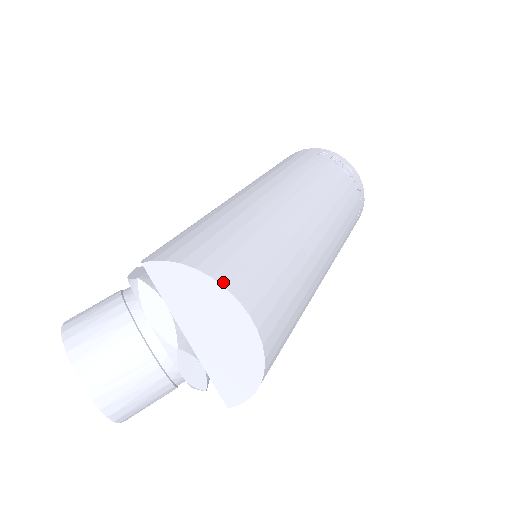
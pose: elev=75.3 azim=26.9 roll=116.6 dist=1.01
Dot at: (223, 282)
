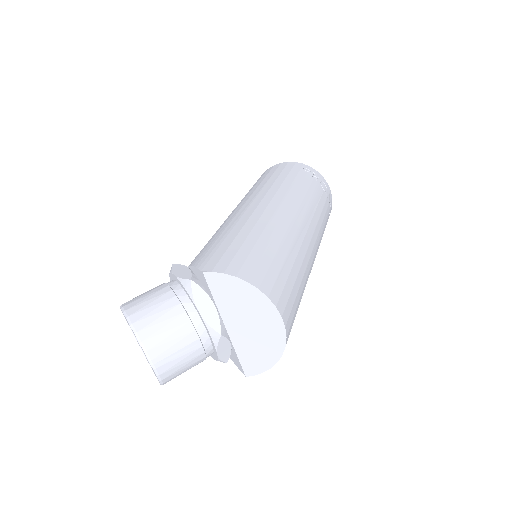
Dot at: (266, 293)
